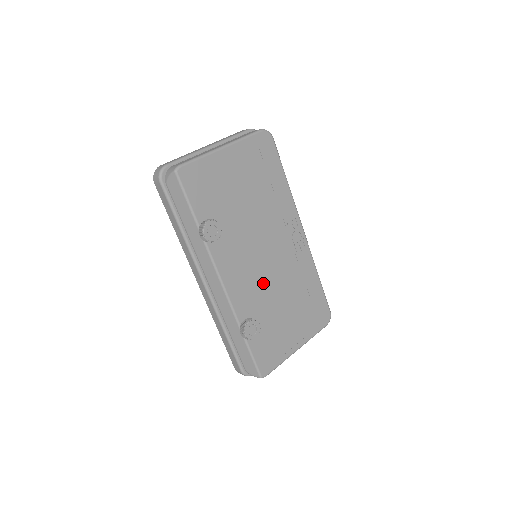
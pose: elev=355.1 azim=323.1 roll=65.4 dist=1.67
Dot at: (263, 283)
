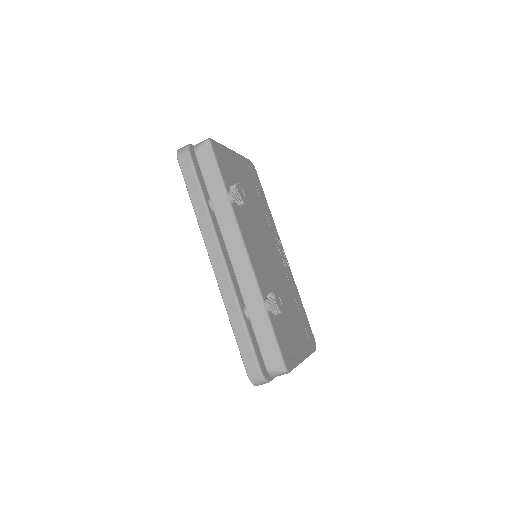
Dot at: (271, 274)
